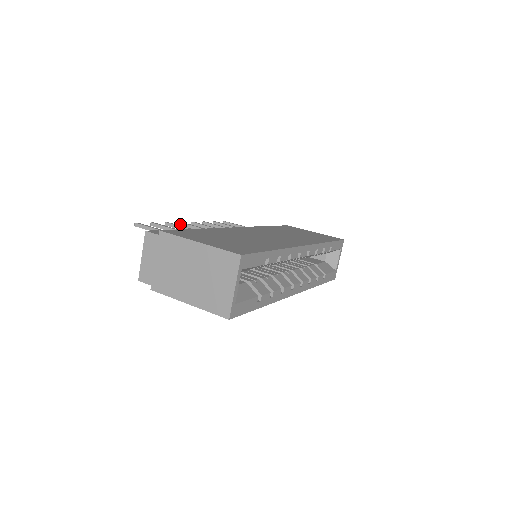
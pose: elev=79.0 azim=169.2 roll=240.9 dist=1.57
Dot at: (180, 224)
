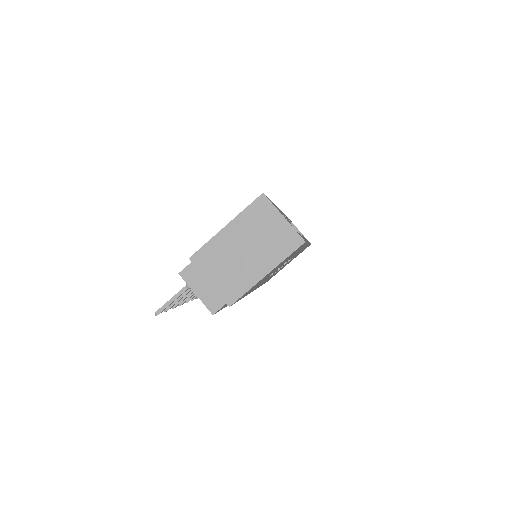
Dot at: (181, 304)
